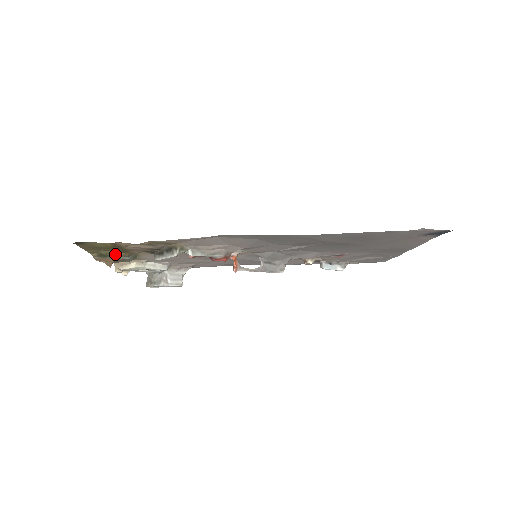
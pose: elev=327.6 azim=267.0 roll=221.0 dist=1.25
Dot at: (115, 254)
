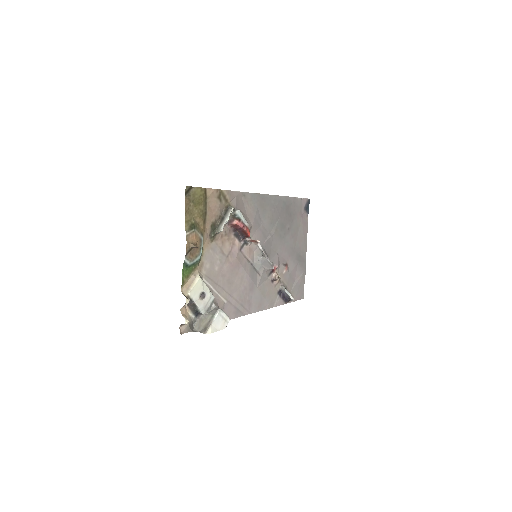
Dot at: (198, 227)
